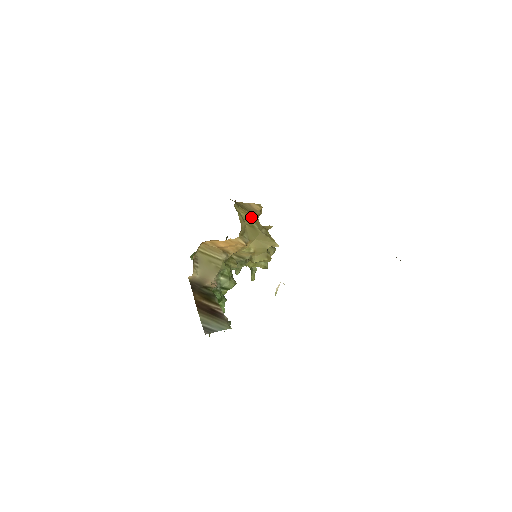
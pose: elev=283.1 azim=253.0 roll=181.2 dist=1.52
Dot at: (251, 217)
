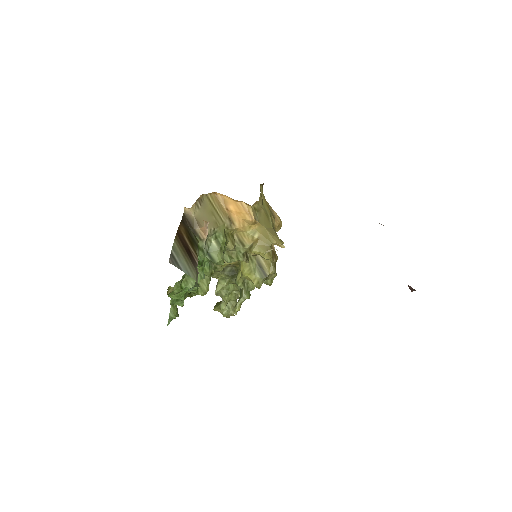
Dot at: (270, 212)
